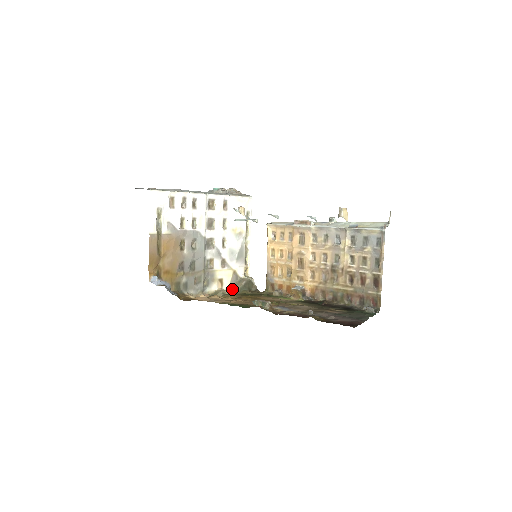
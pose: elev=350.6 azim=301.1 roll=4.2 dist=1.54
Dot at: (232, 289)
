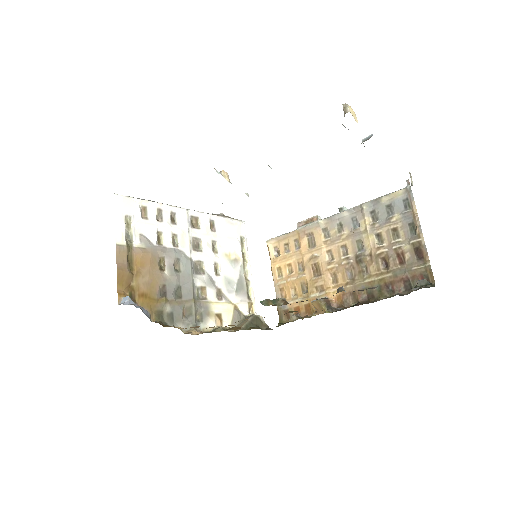
Dot at: occluded
